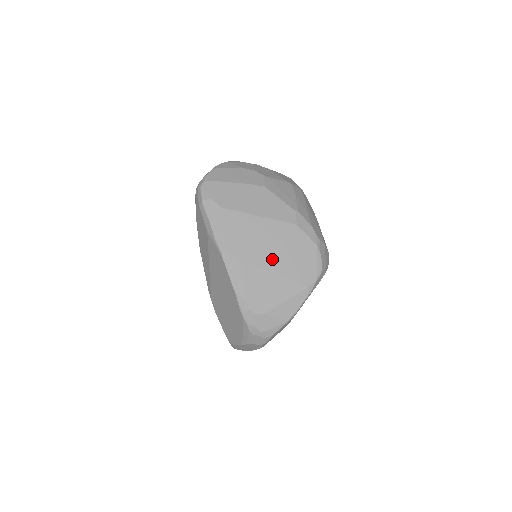
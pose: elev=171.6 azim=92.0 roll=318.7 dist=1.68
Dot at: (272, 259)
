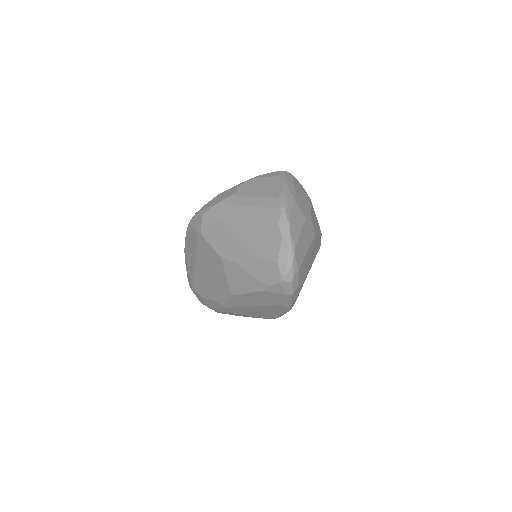
Dot at: occluded
